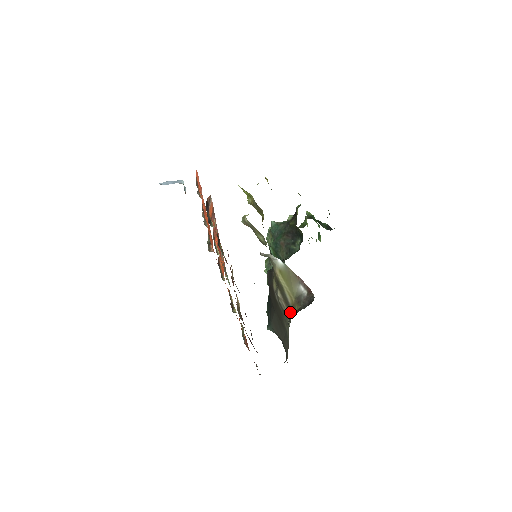
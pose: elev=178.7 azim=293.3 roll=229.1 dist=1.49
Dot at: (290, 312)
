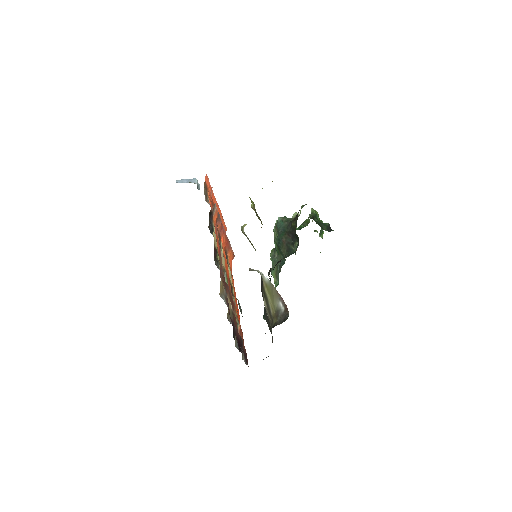
Dot at: (271, 321)
